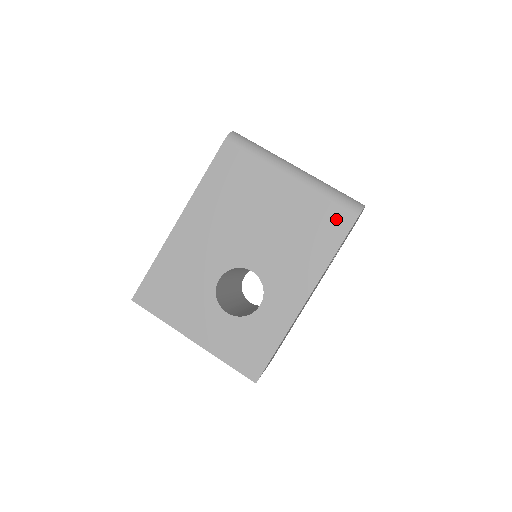
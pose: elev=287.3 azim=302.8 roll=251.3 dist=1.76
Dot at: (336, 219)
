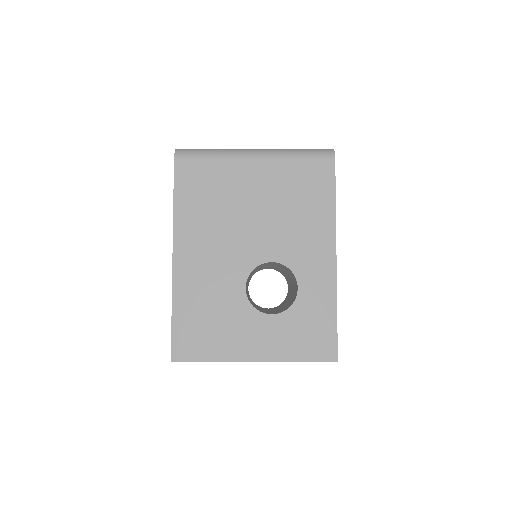
Dot at: (318, 172)
